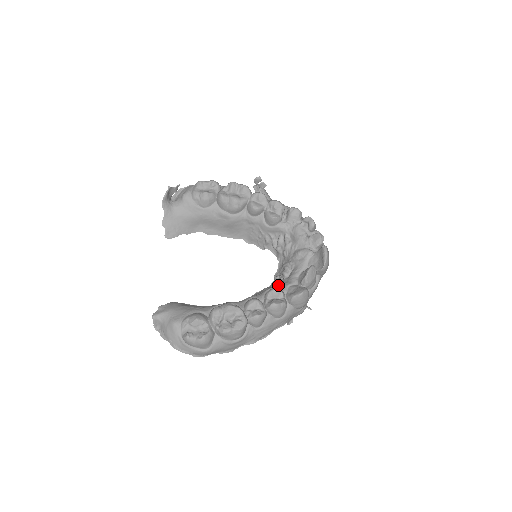
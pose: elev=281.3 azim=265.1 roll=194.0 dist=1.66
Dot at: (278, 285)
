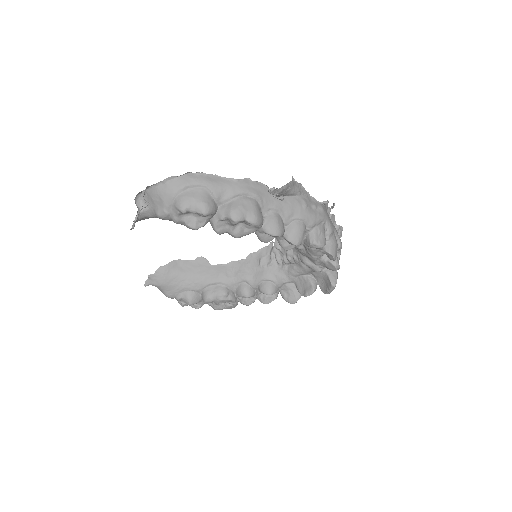
Dot at: (275, 275)
